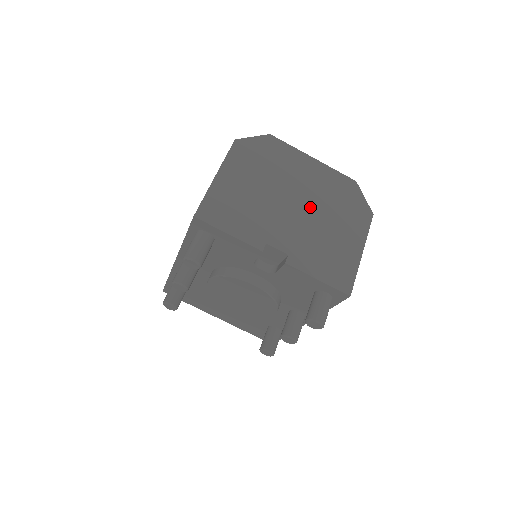
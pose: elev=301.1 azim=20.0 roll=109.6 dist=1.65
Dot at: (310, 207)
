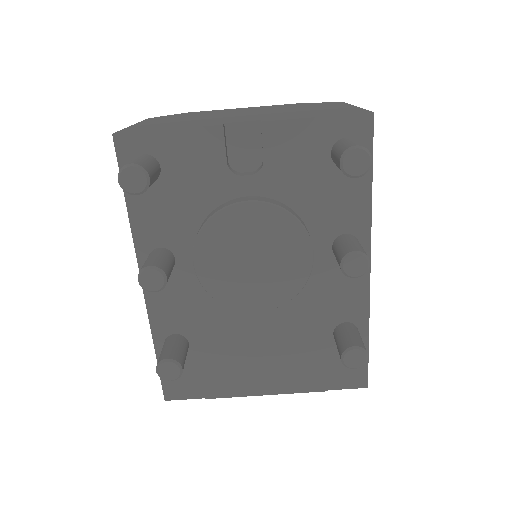
Dot at: (264, 112)
